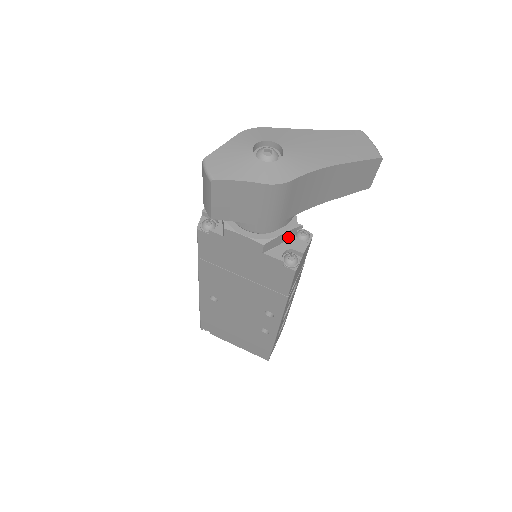
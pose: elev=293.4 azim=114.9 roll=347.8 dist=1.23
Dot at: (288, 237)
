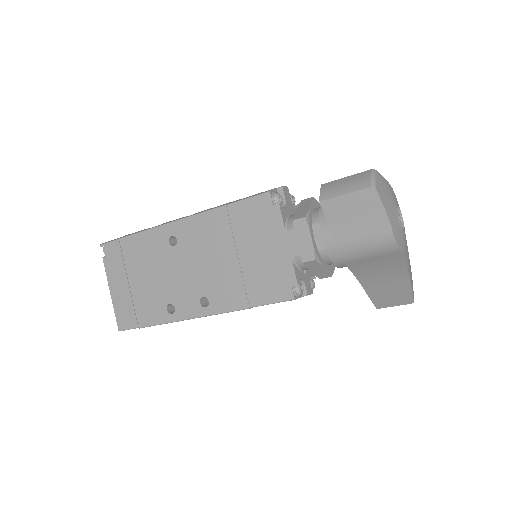
Dot at: (318, 274)
